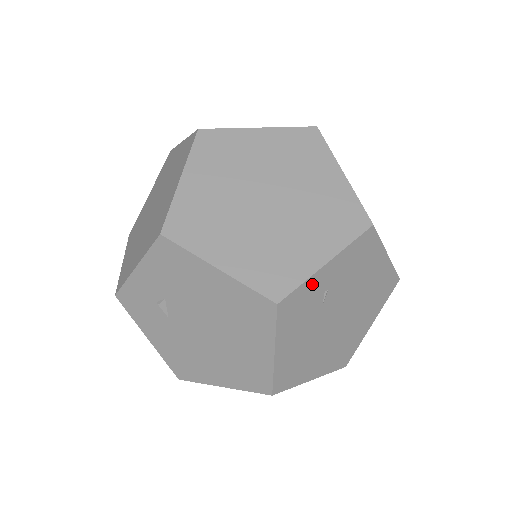
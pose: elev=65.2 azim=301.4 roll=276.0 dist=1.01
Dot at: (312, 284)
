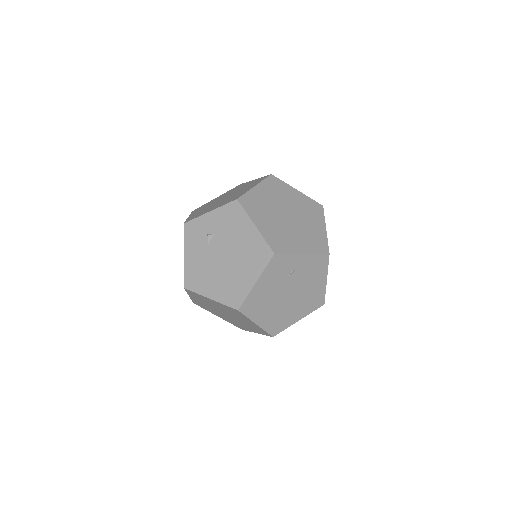
Dot at: (291, 259)
